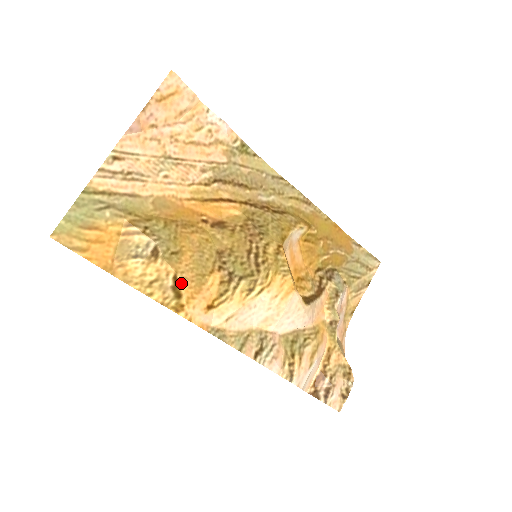
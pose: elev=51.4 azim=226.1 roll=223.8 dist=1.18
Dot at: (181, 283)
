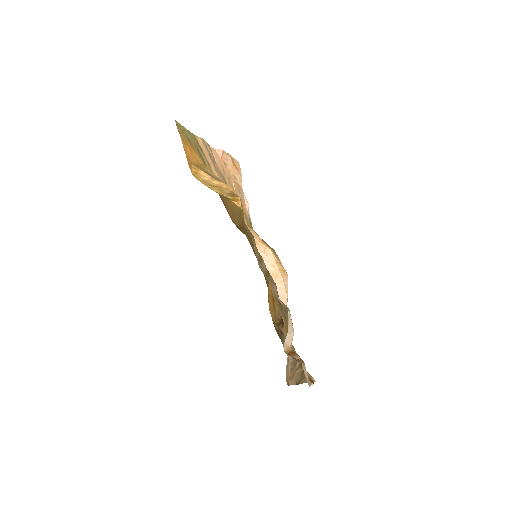
Dot at: (237, 195)
